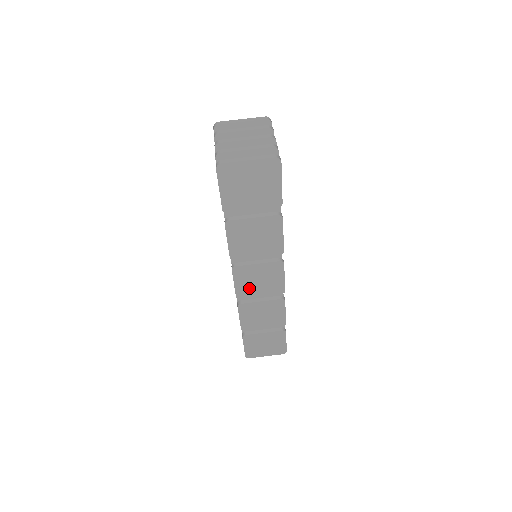
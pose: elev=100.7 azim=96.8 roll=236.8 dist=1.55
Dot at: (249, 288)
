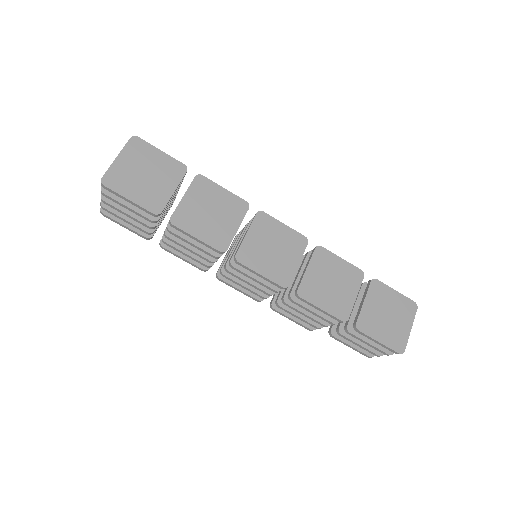
Dot at: (277, 266)
